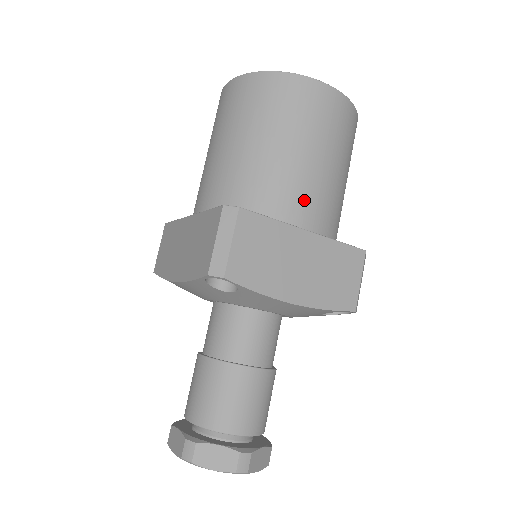
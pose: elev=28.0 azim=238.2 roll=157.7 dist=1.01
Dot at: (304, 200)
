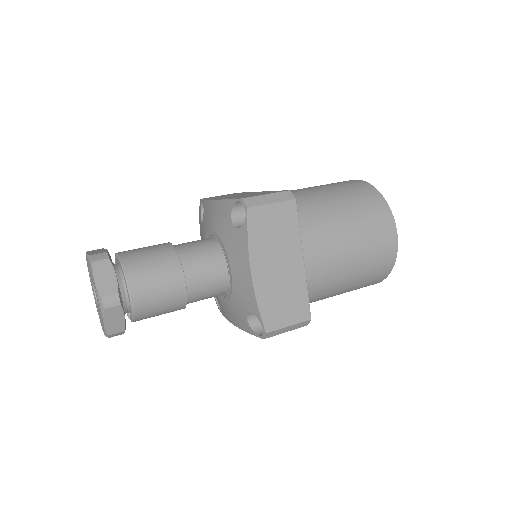
Dot at: (321, 250)
